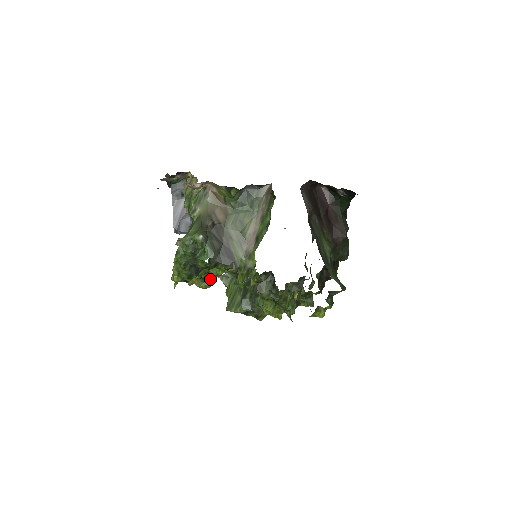
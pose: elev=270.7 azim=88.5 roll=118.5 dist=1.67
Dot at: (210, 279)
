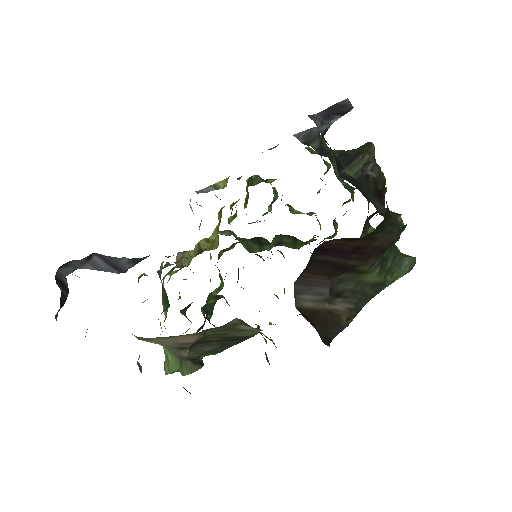
Dot at: occluded
